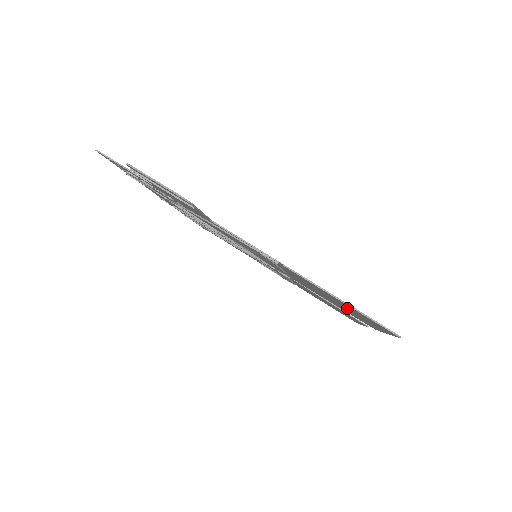
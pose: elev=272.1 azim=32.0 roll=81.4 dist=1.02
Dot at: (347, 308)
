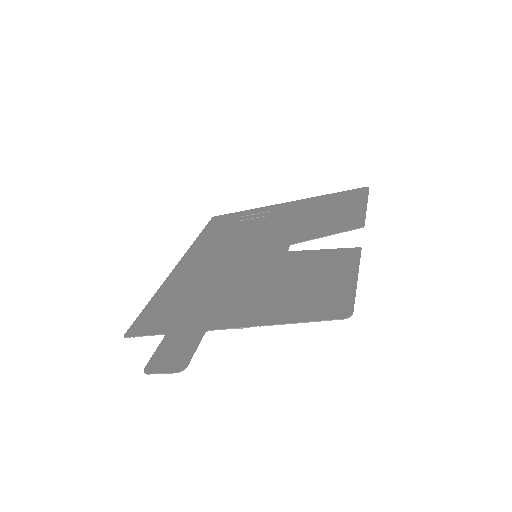
Dot at: (319, 293)
